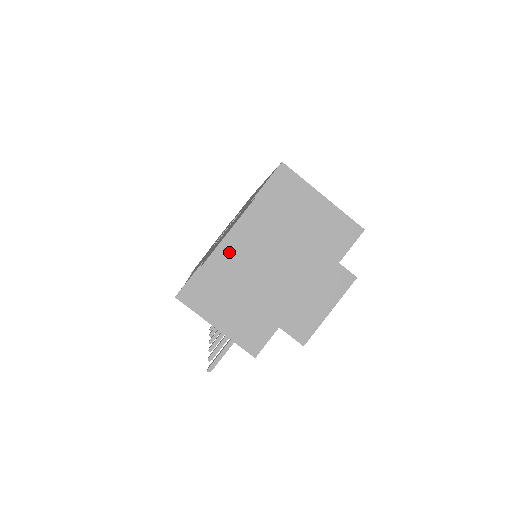
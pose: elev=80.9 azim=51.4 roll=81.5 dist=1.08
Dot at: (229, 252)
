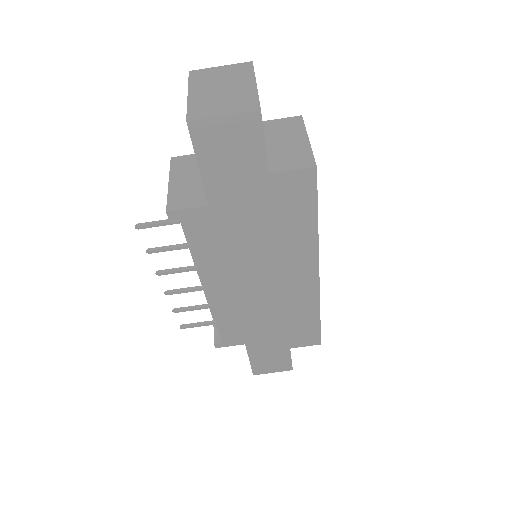
Dot at: (209, 72)
